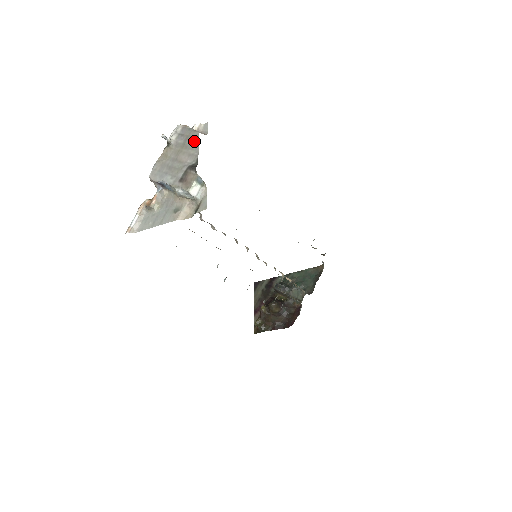
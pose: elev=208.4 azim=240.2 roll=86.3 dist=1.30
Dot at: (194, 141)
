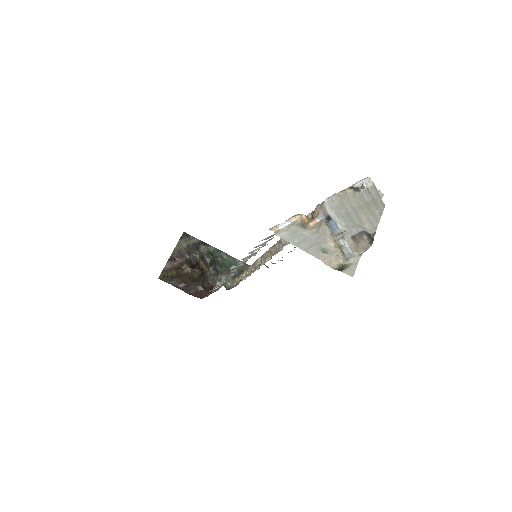
Dot at: (378, 211)
